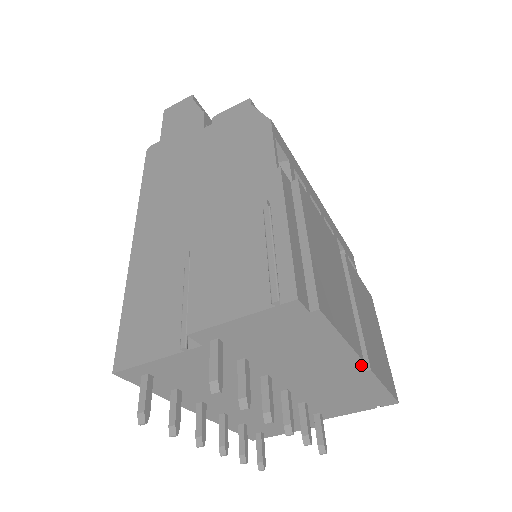
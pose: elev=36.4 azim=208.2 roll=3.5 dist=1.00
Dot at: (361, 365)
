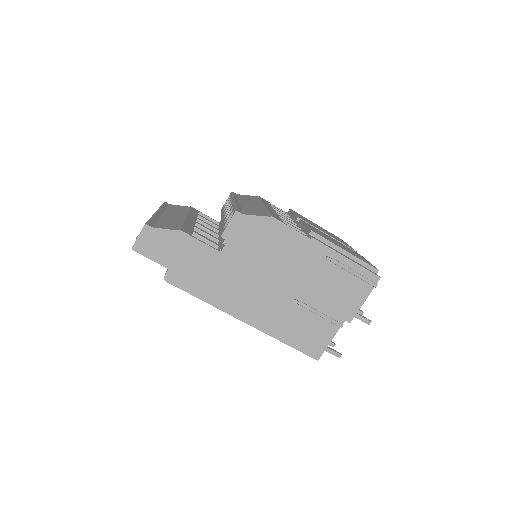
Dot at: occluded
